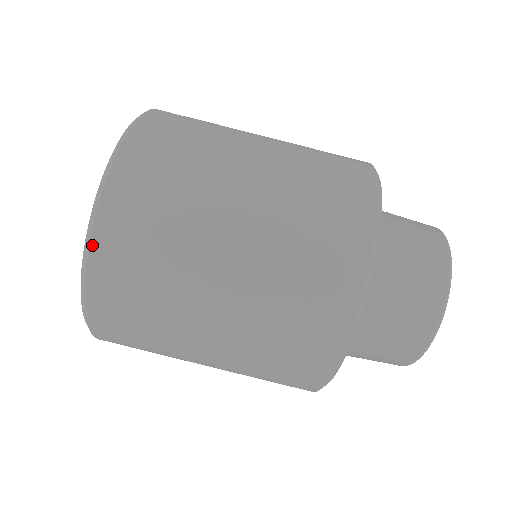
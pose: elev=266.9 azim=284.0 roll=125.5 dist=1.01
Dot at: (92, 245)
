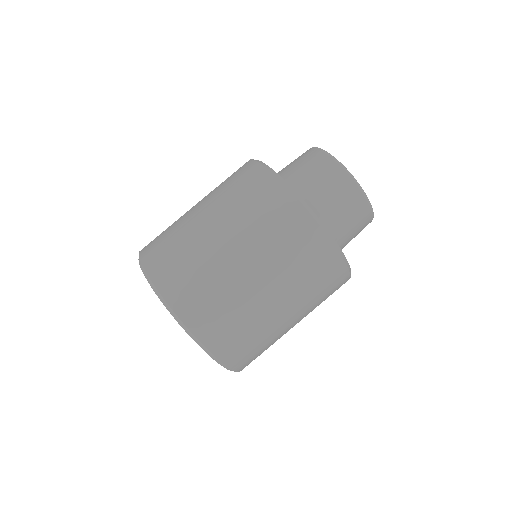
Dot at: (164, 297)
